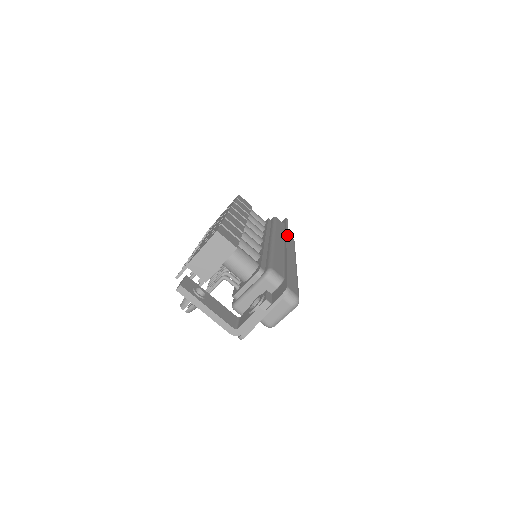
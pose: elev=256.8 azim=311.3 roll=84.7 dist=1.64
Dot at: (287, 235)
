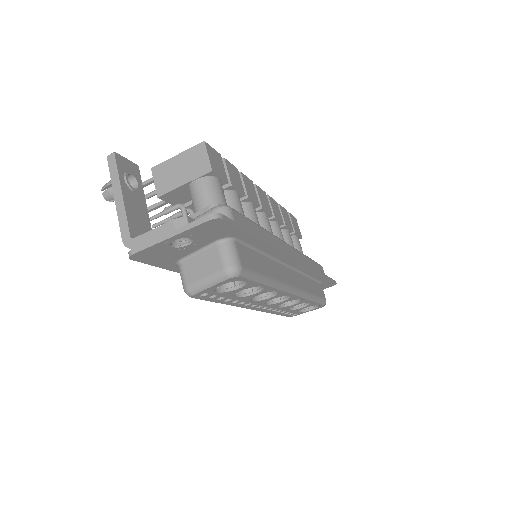
Dot at: (312, 268)
